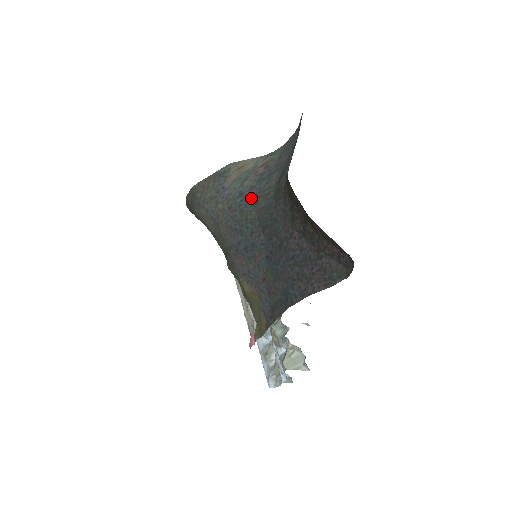
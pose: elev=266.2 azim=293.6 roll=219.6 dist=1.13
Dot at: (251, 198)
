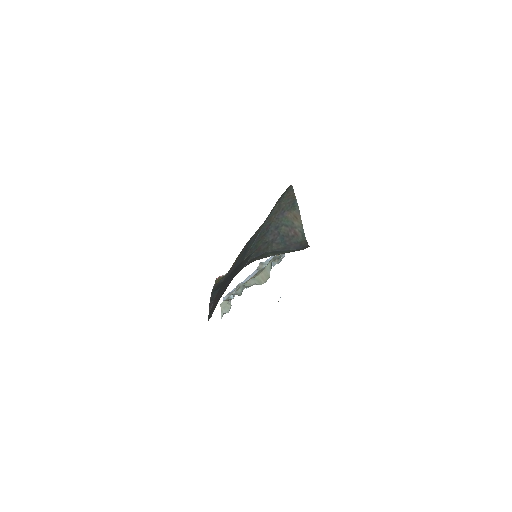
Dot at: (271, 237)
